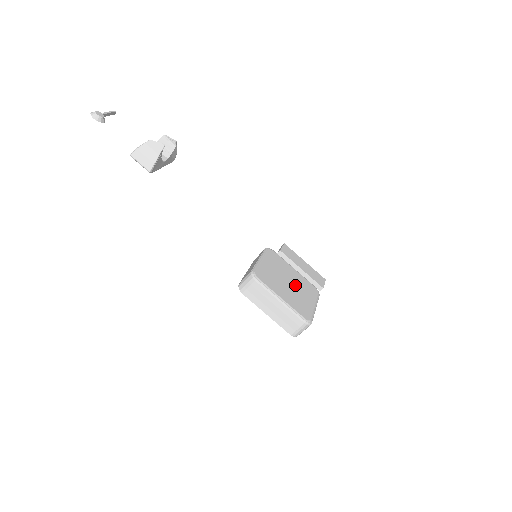
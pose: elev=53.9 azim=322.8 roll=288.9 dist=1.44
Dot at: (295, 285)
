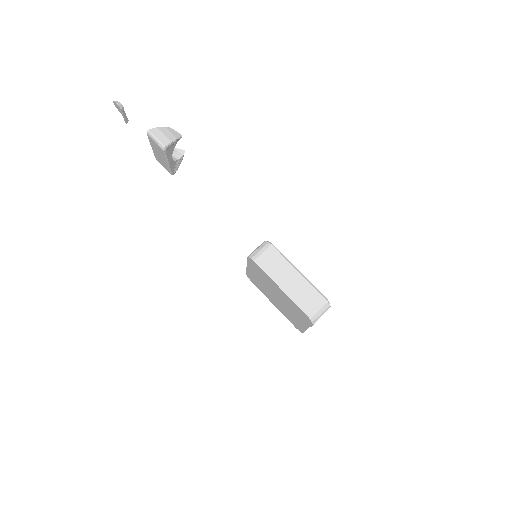
Dot at: occluded
